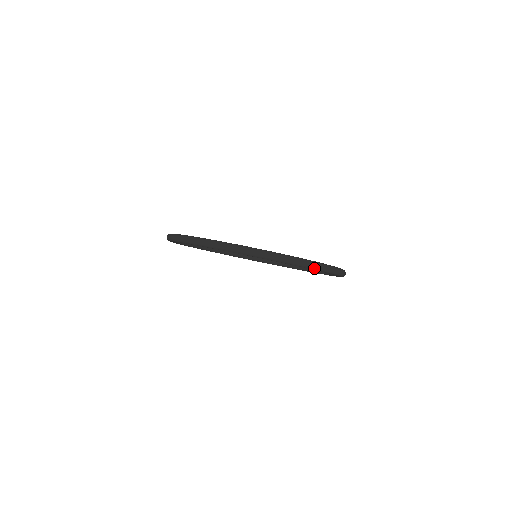
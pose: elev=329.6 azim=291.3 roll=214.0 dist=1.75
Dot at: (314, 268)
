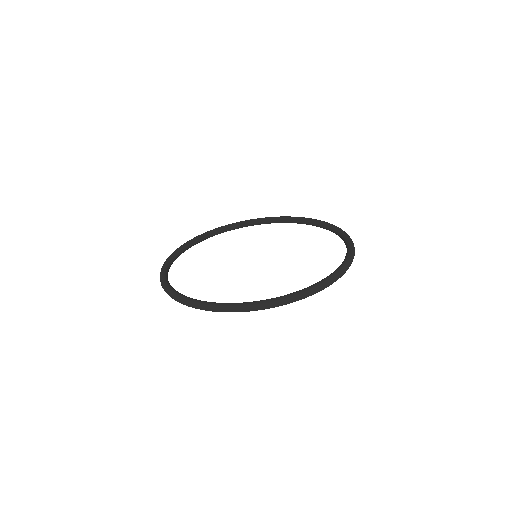
Dot at: (253, 310)
